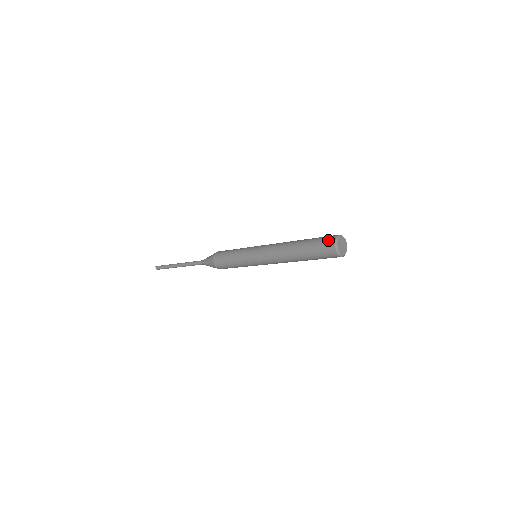
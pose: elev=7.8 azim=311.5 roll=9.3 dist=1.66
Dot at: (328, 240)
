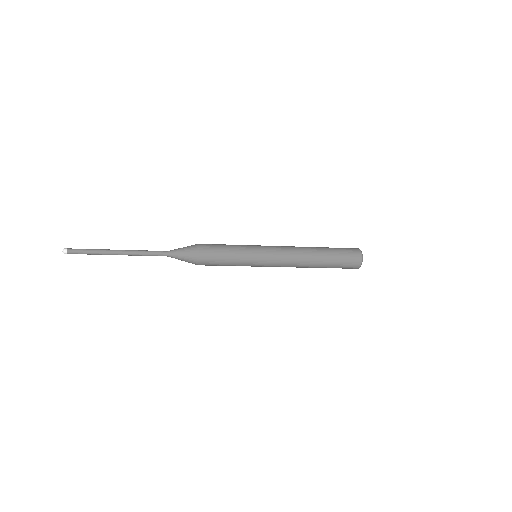
Dot at: (353, 250)
